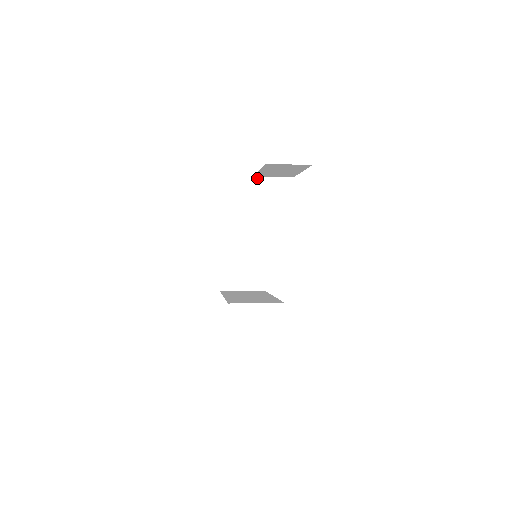
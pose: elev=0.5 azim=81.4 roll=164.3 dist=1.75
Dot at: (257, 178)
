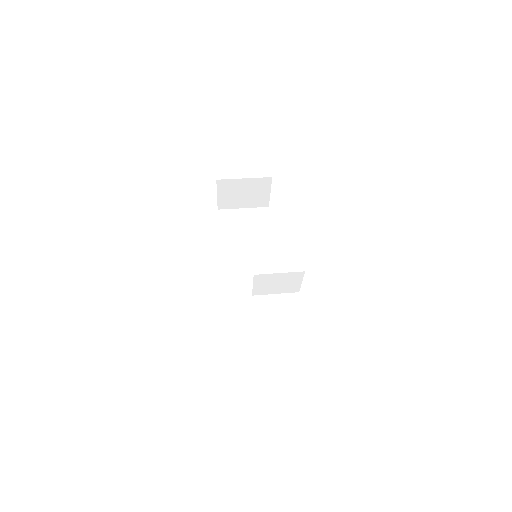
Dot at: (257, 275)
